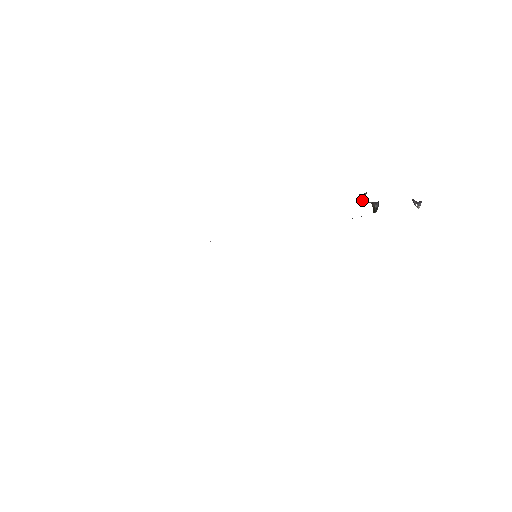
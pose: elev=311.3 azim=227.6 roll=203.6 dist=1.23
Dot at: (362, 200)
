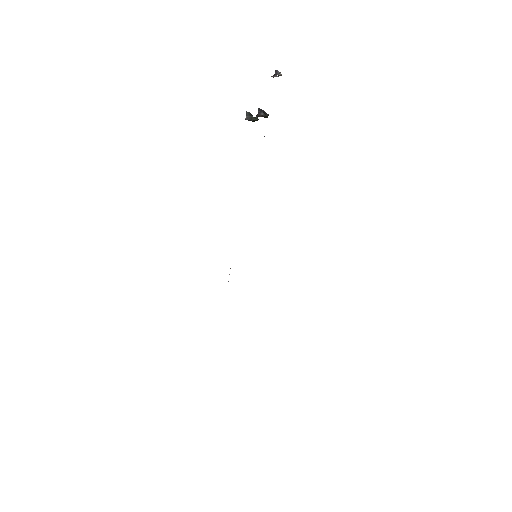
Dot at: (252, 120)
